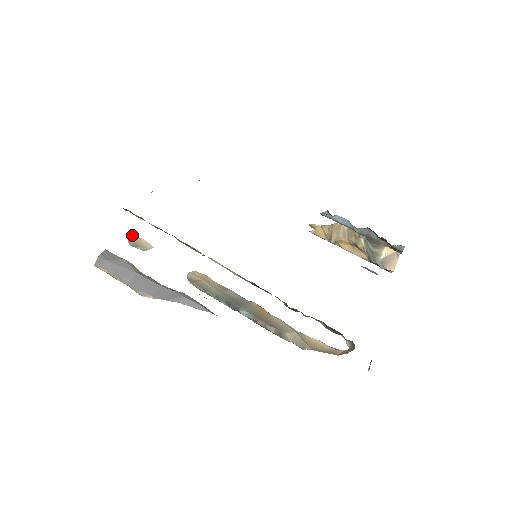
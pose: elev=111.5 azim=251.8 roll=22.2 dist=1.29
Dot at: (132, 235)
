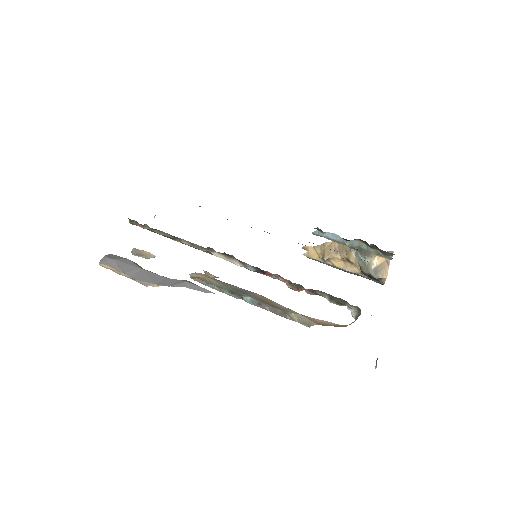
Dot at: (135, 248)
